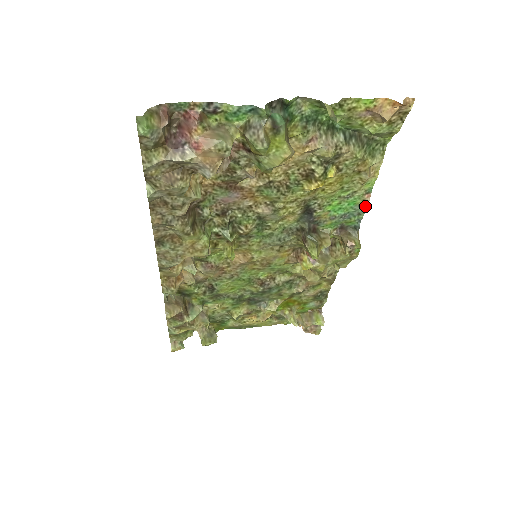
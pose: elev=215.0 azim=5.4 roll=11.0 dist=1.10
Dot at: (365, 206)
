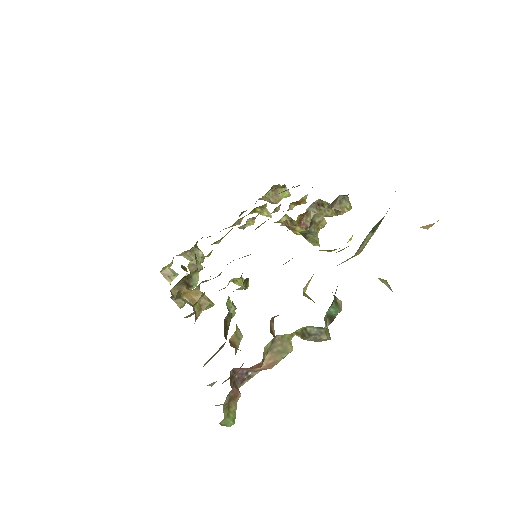
Dot at: occluded
